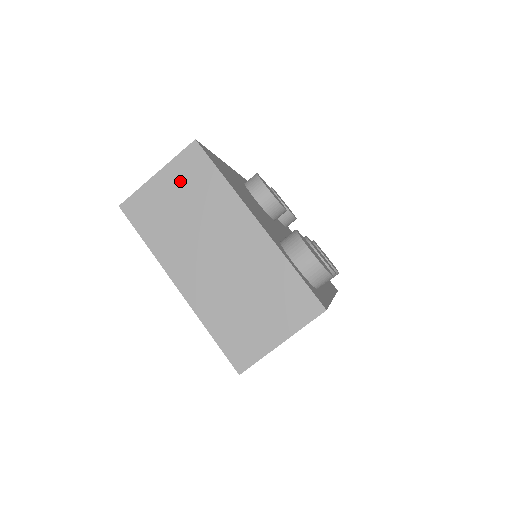
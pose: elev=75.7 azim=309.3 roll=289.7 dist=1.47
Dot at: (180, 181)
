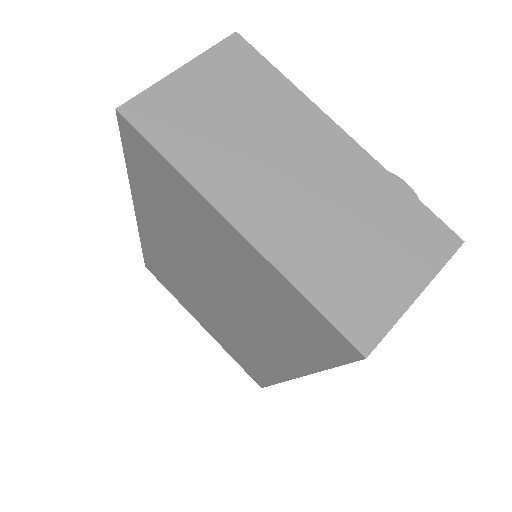
Dot at: (220, 79)
